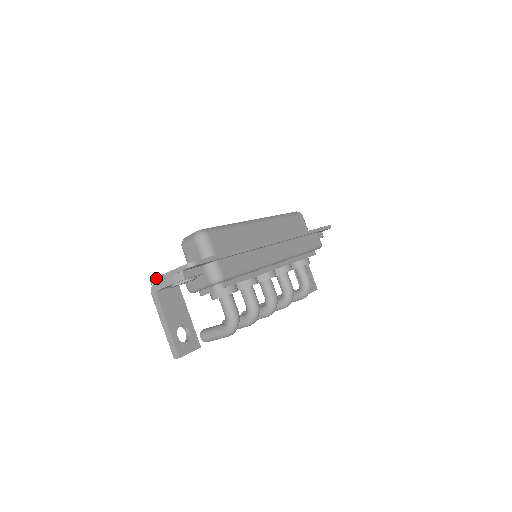
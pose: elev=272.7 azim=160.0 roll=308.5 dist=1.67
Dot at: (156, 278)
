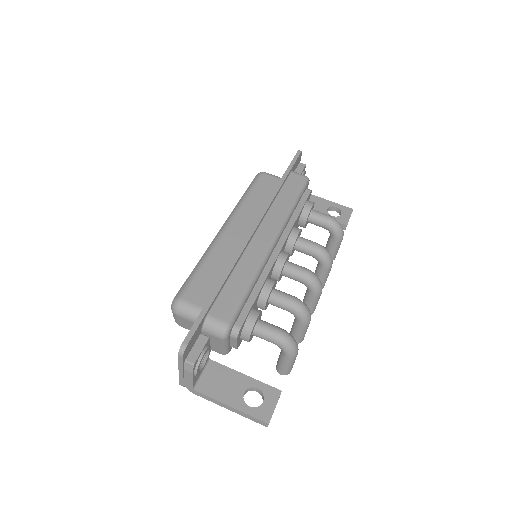
Dot at: (180, 380)
